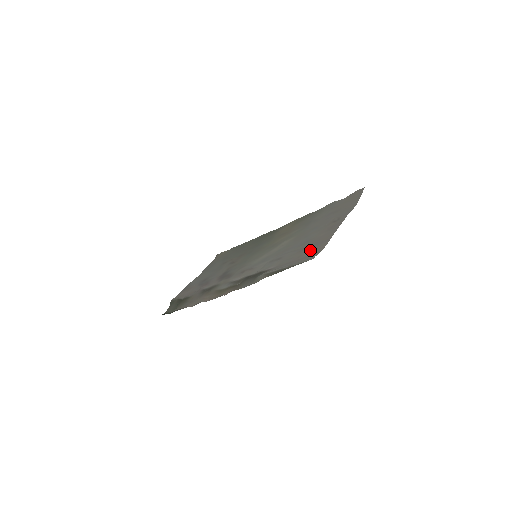
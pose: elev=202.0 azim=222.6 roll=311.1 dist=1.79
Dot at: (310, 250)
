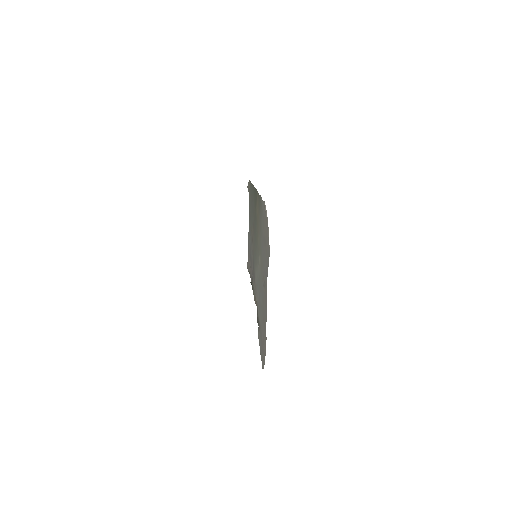
Dot at: occluded
